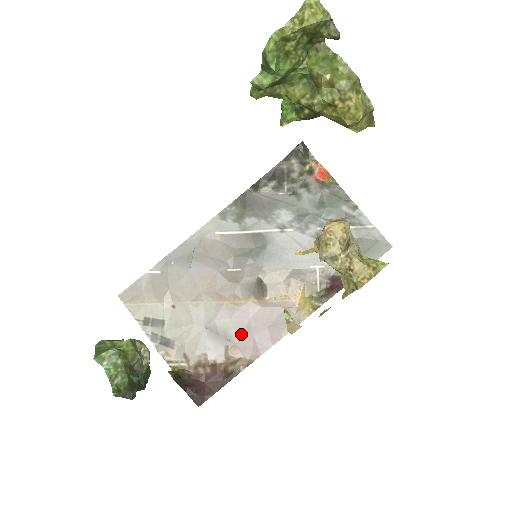
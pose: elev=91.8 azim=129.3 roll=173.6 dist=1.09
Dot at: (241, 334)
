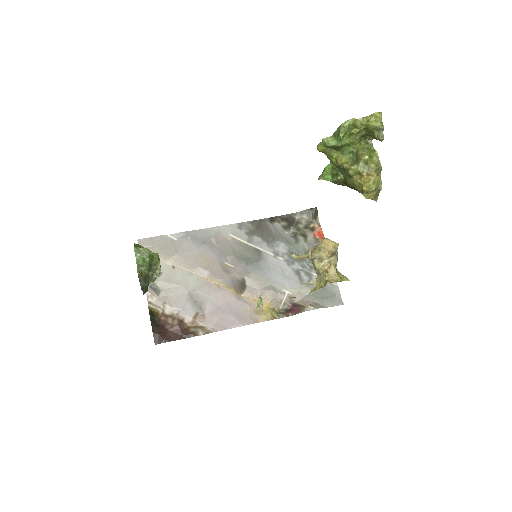
Dot at: (212, 310)
